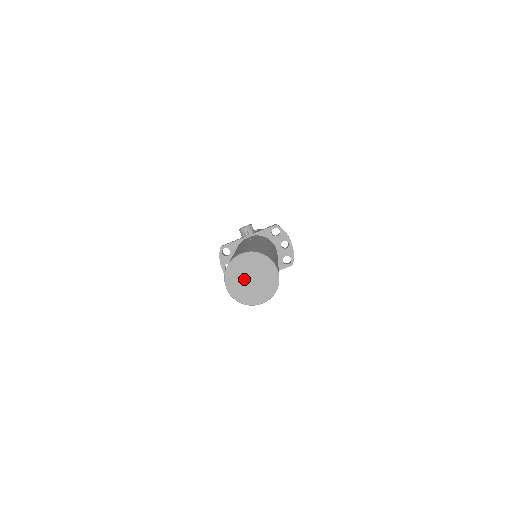
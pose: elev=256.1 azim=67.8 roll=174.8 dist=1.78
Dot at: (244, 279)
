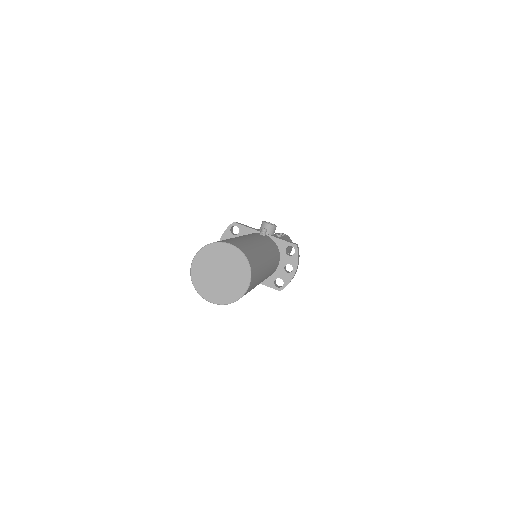
Dot at: (214, 268)
